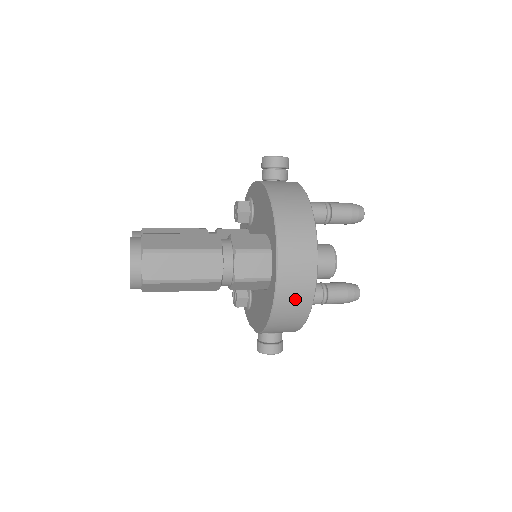
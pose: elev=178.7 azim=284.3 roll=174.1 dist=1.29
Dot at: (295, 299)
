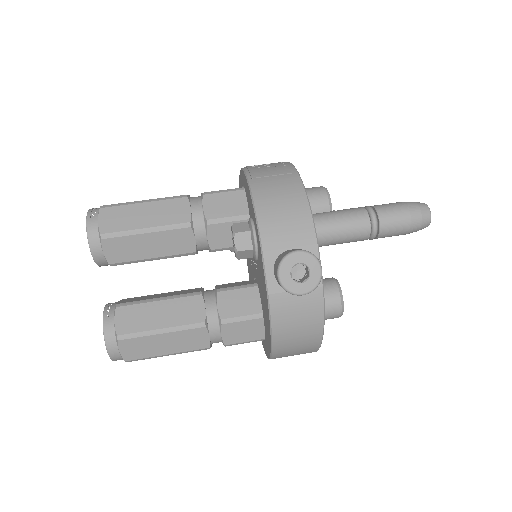
Dot at: occluded
